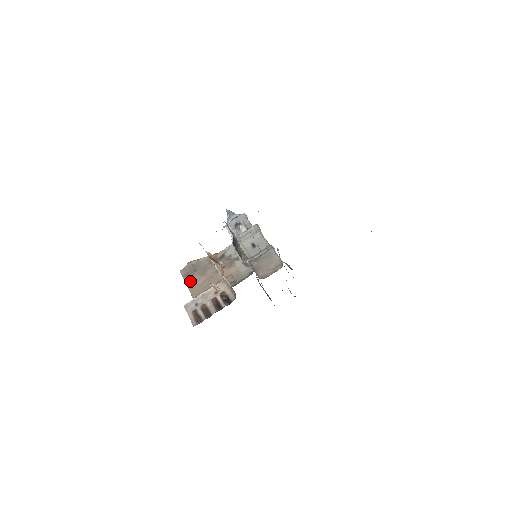
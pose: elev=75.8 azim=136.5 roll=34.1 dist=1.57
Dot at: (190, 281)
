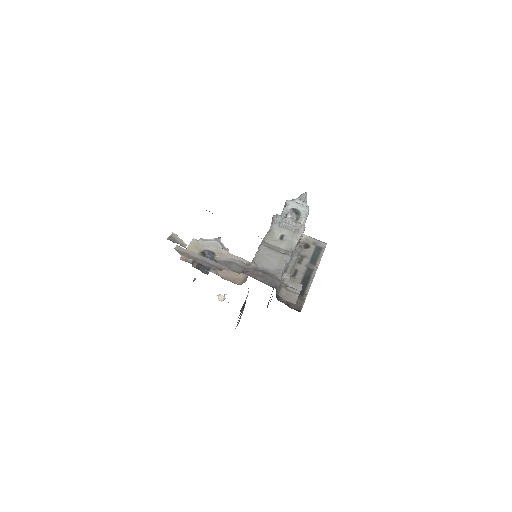
Dot at: occluded
